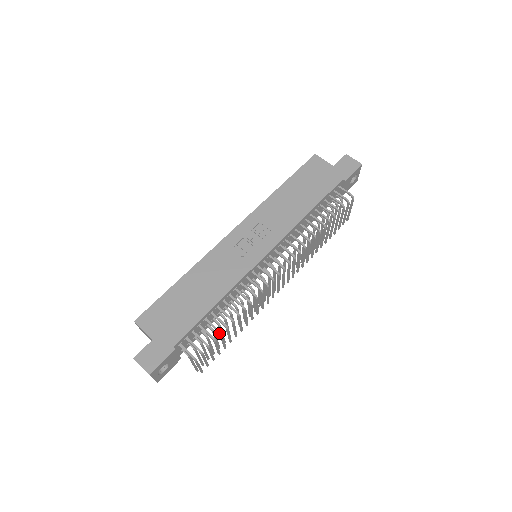
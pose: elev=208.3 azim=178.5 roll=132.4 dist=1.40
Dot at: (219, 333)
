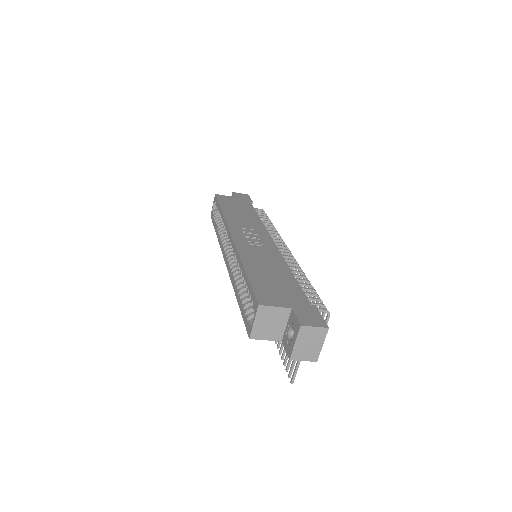
Dot at: (316, 292)
